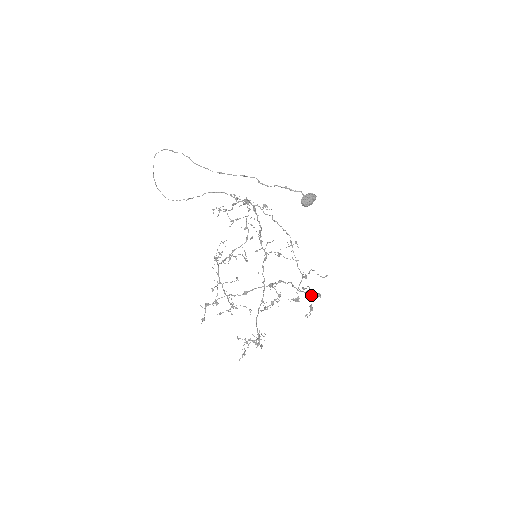
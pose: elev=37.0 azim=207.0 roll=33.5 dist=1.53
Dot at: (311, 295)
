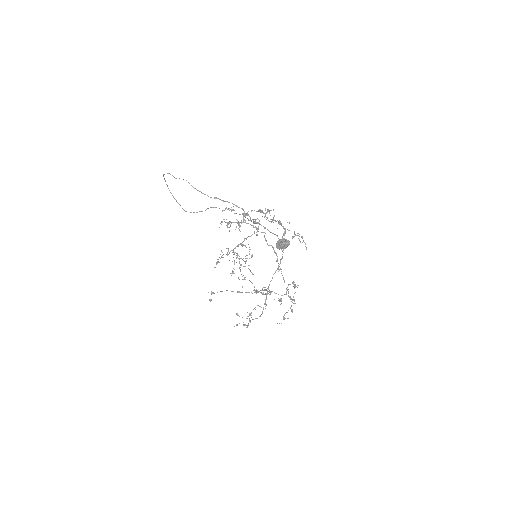
Dot at: (294, 300)
